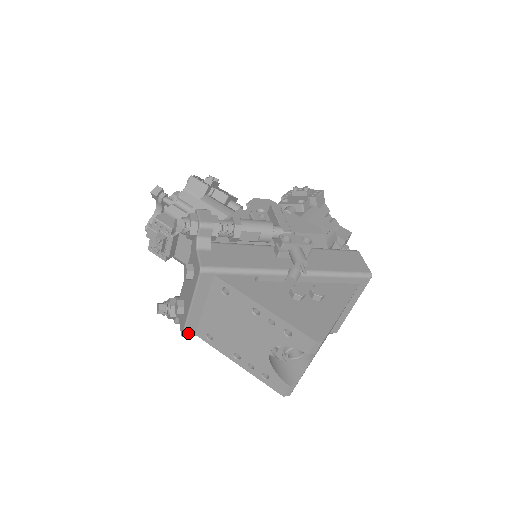
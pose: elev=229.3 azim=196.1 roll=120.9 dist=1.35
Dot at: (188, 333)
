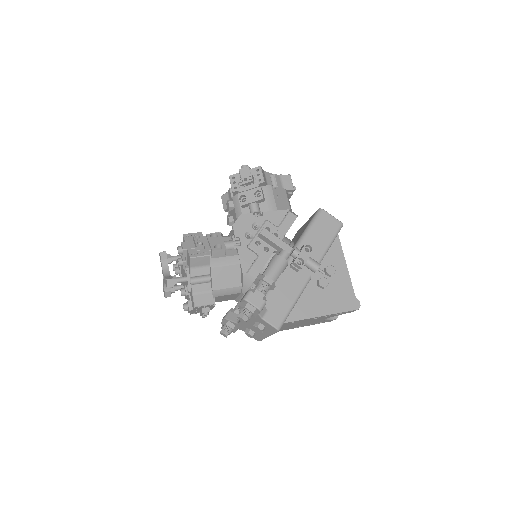
Dot at: occluded
